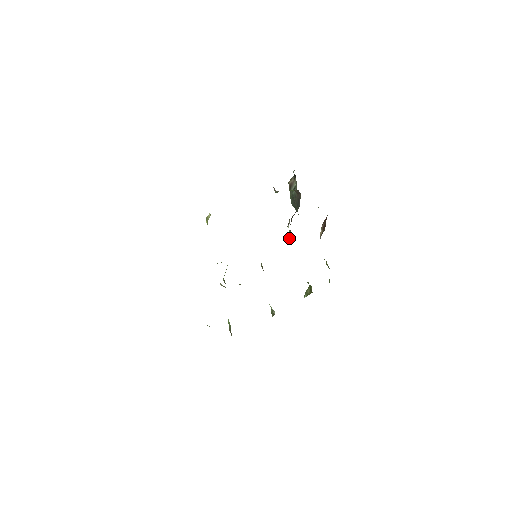
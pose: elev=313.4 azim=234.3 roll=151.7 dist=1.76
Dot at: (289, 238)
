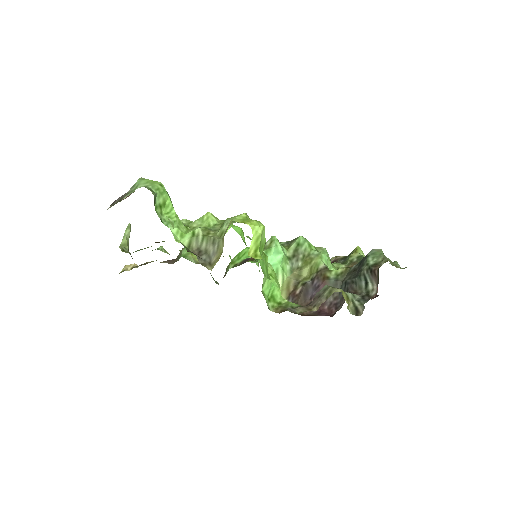
Dot at: (308, 270)
